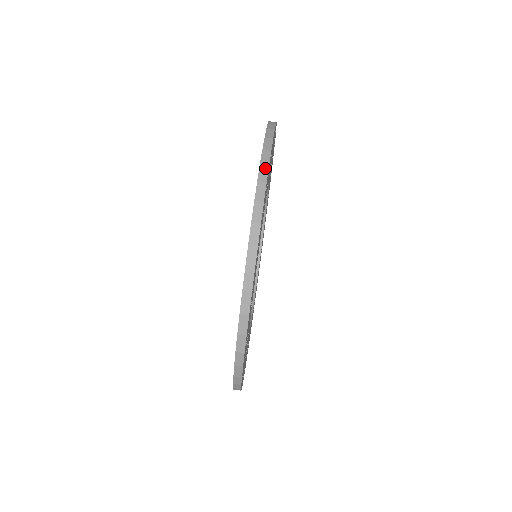
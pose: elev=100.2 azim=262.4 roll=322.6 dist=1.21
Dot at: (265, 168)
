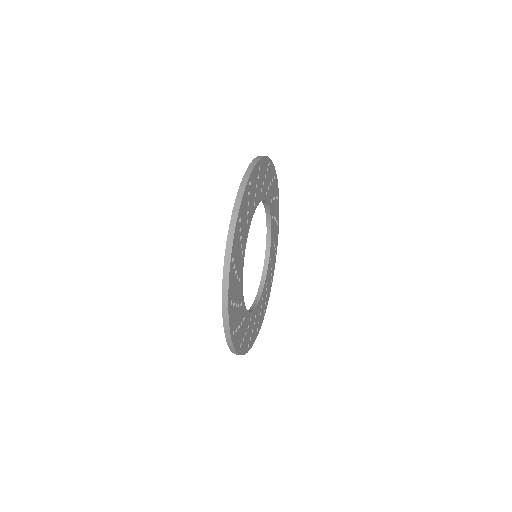
Dot at: (246, 179)
